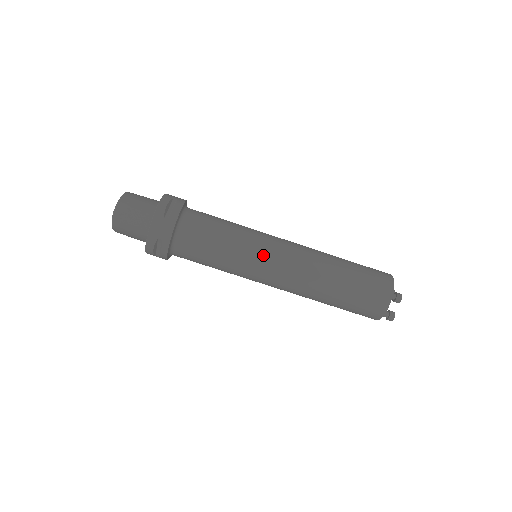
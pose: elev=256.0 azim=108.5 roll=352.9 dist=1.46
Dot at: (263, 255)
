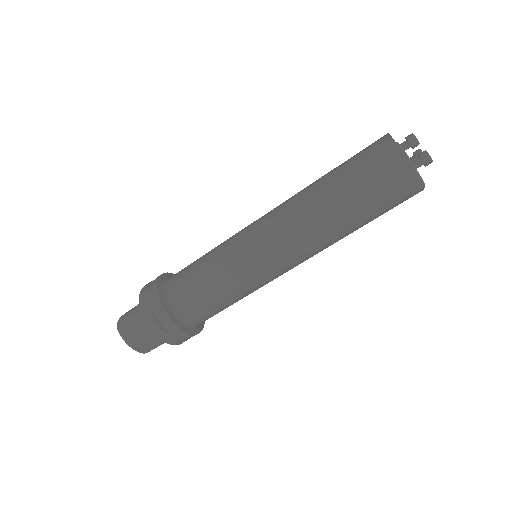
Dot at: (242, 236)
